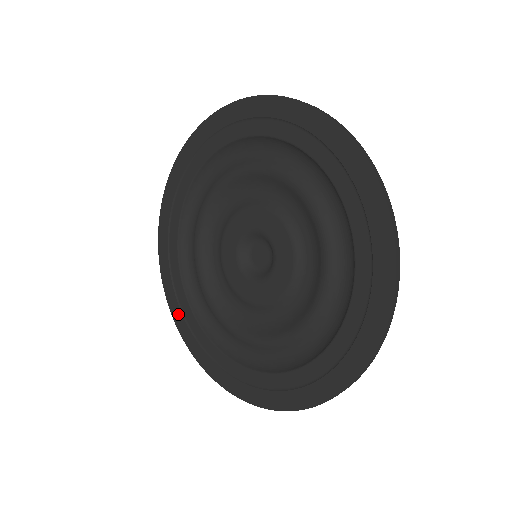
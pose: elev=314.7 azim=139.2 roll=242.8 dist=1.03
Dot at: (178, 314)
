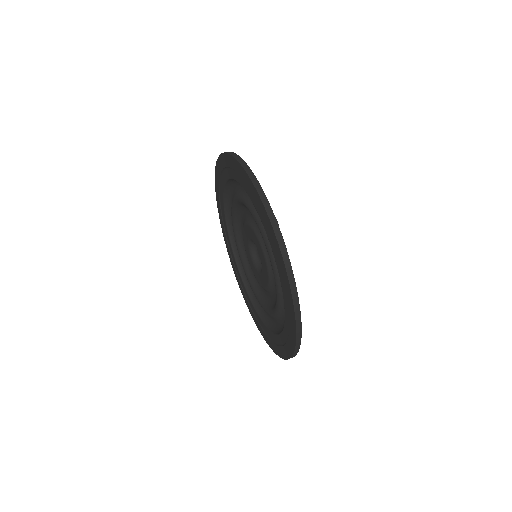
Dot at: (246, 300)
